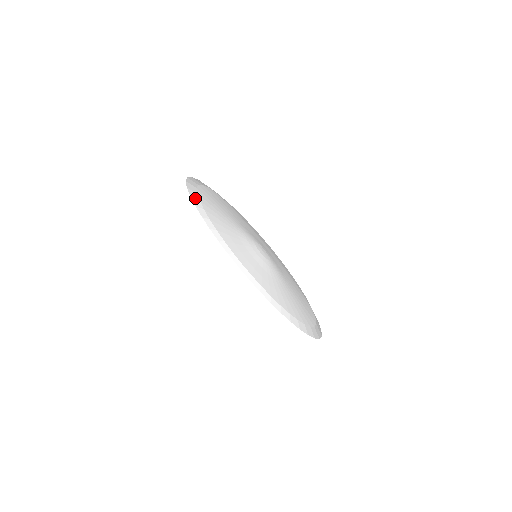
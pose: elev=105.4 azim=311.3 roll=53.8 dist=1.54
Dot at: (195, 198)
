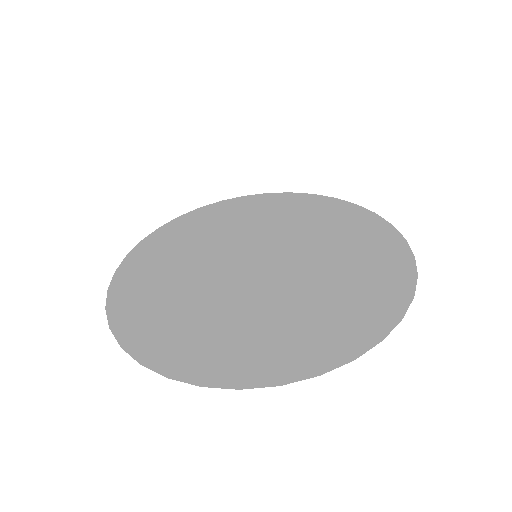
Dot at: (202, 208)
